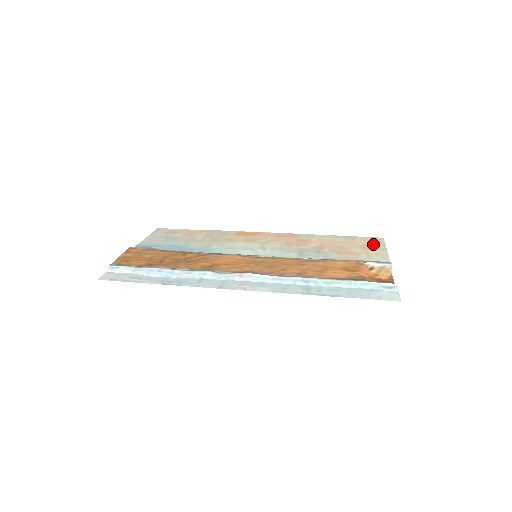
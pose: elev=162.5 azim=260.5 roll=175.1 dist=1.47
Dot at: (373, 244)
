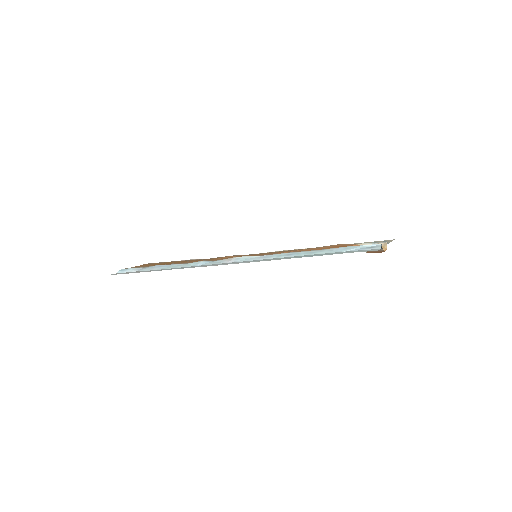
Dot at: occluded
